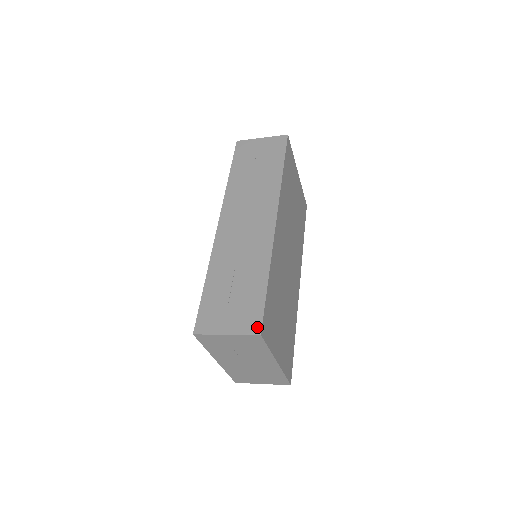
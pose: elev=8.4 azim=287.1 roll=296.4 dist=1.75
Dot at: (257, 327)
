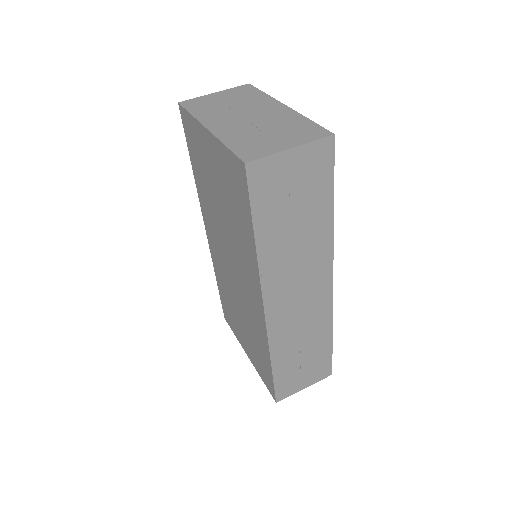
Dot at: (329, 372)
